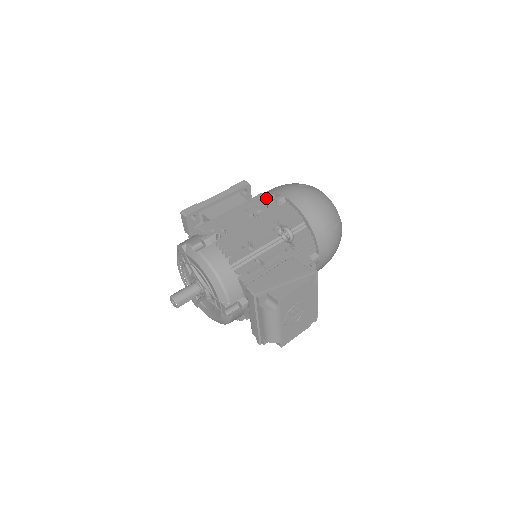
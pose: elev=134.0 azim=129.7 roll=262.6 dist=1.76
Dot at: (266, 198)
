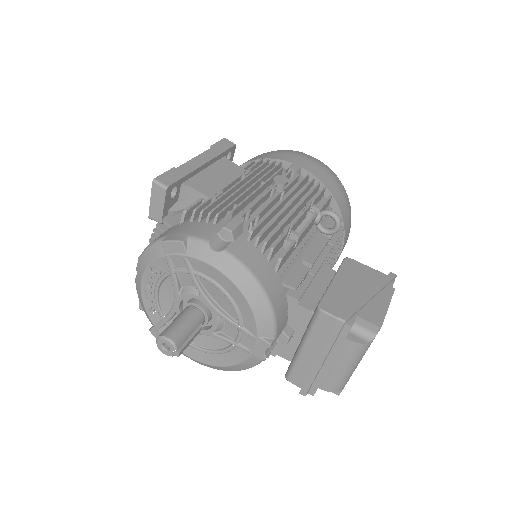
Dot at: (275, 167)
